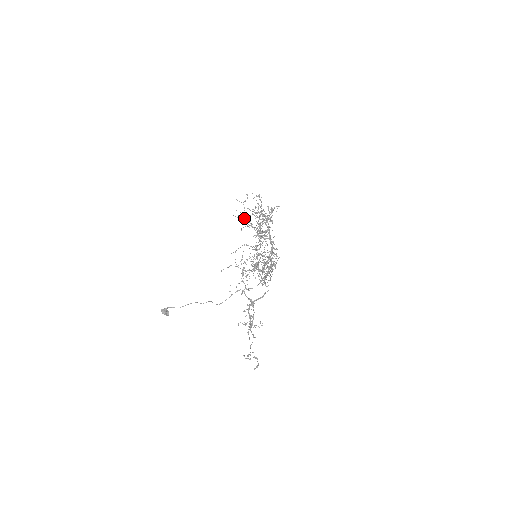
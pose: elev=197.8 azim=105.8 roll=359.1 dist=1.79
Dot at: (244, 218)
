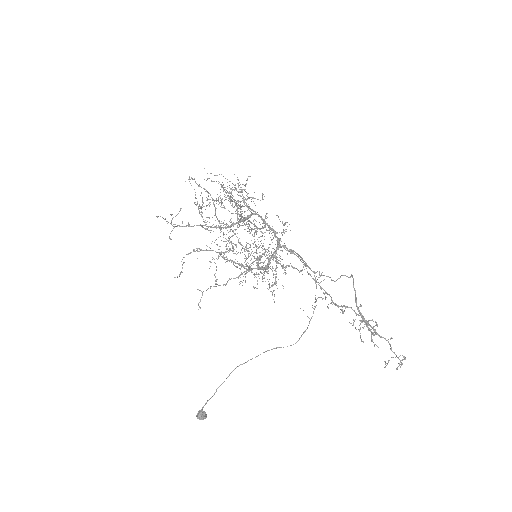
Dot at: (166, 221)
